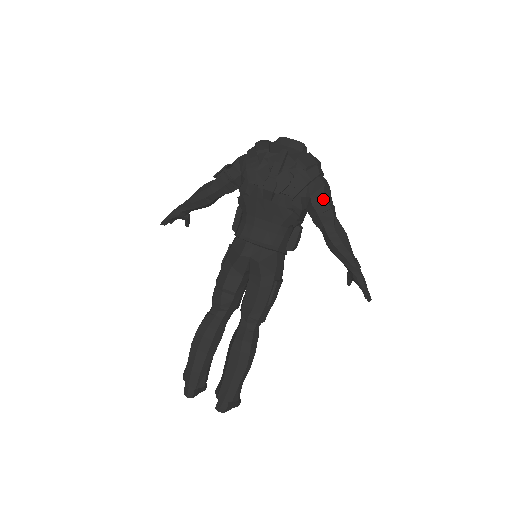
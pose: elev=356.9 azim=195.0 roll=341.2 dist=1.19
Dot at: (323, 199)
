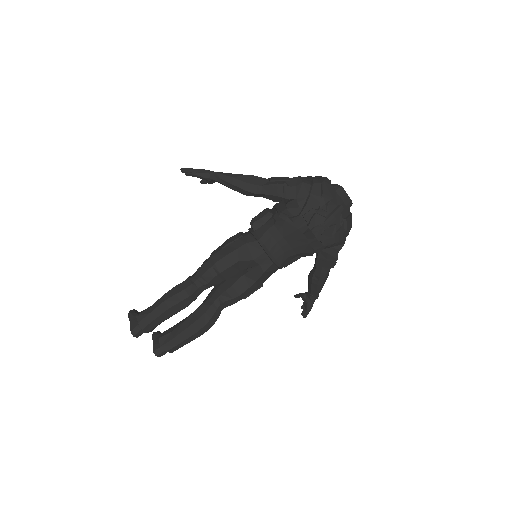
Dot at: (337, 253)
